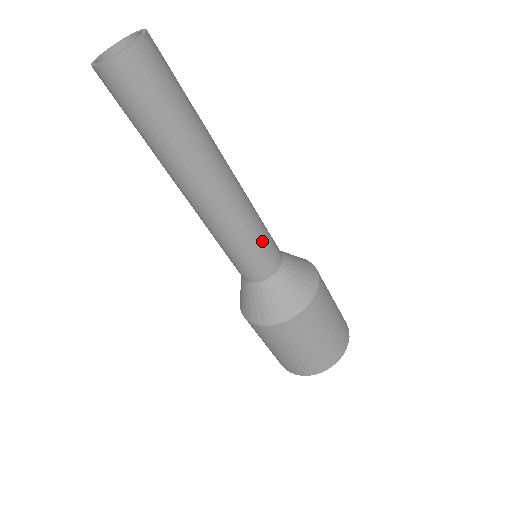
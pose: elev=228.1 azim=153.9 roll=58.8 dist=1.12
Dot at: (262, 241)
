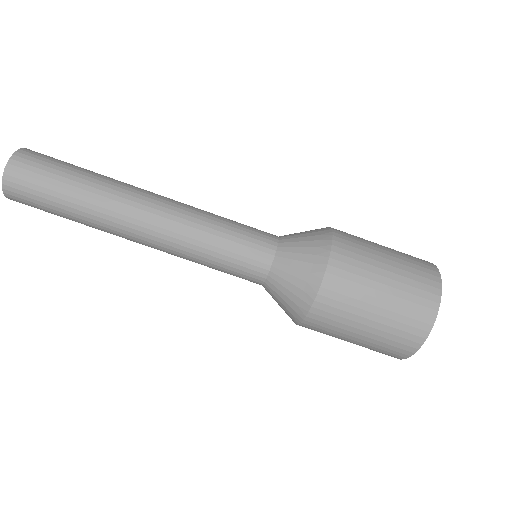
Dot at: (236, 227)
